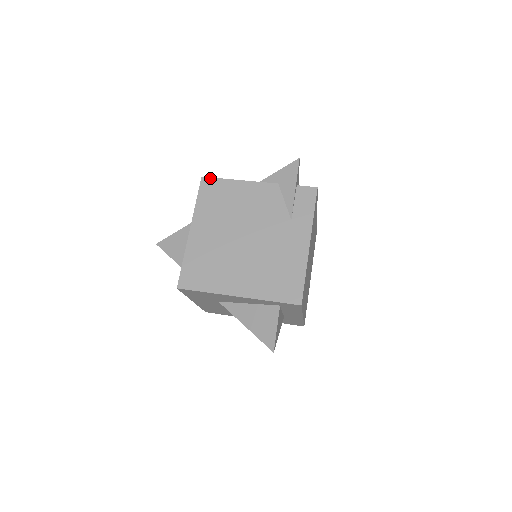
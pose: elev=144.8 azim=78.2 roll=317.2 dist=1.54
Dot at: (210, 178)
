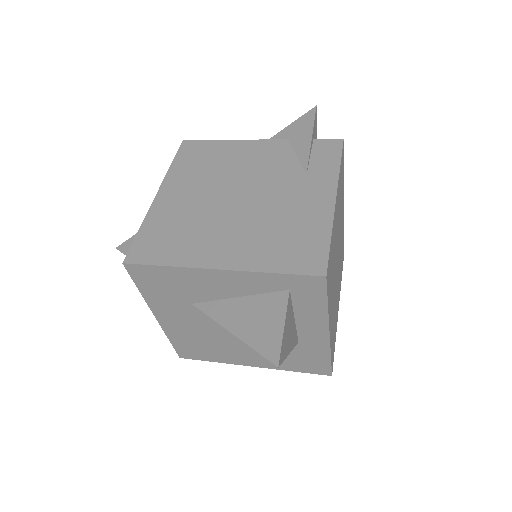
Dot at: (194, 141)
